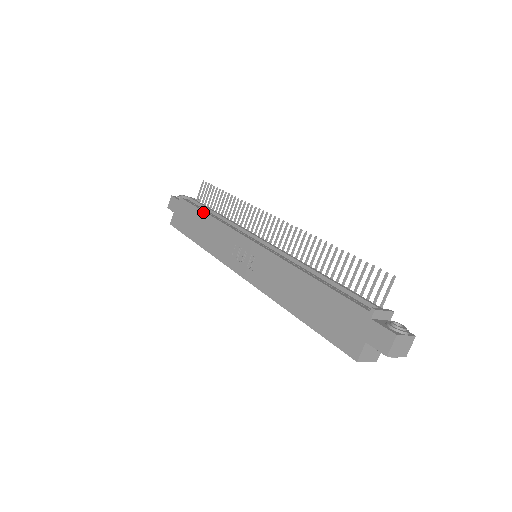
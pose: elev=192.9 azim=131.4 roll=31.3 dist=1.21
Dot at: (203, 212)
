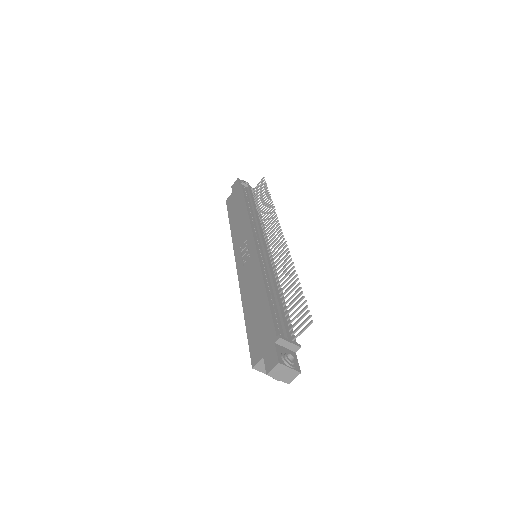
Dot at: (245, 203)
